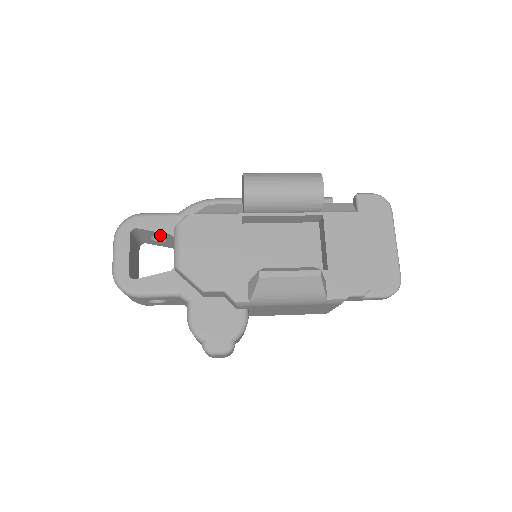
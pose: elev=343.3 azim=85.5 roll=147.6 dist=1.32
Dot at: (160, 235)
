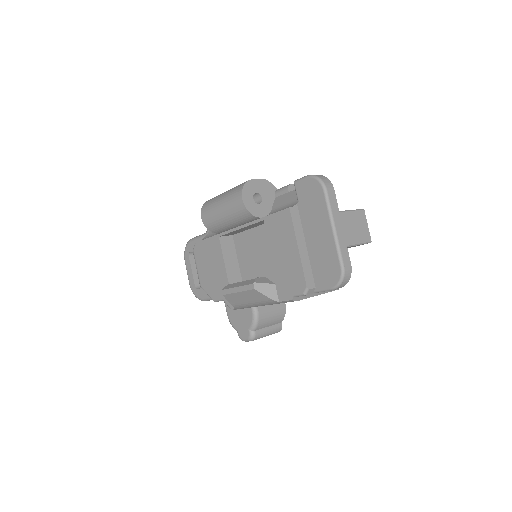
Dot at: occluded
